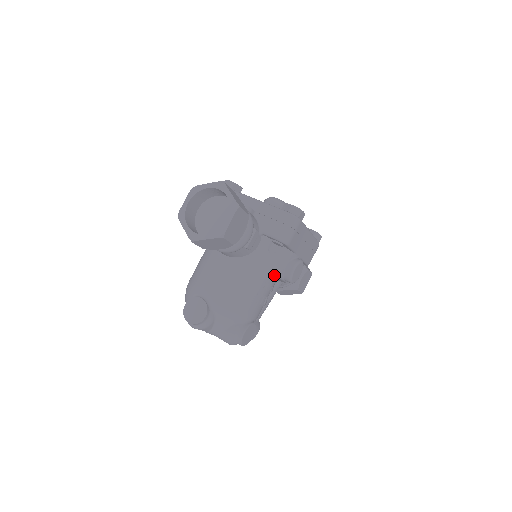
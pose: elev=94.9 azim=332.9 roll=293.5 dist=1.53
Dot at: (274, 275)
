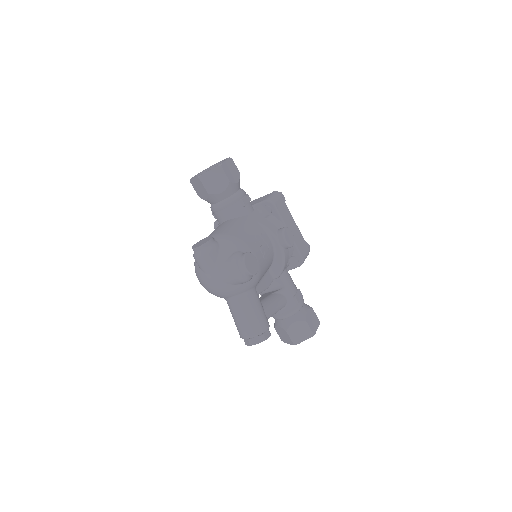
Dot at: (269, 233)
